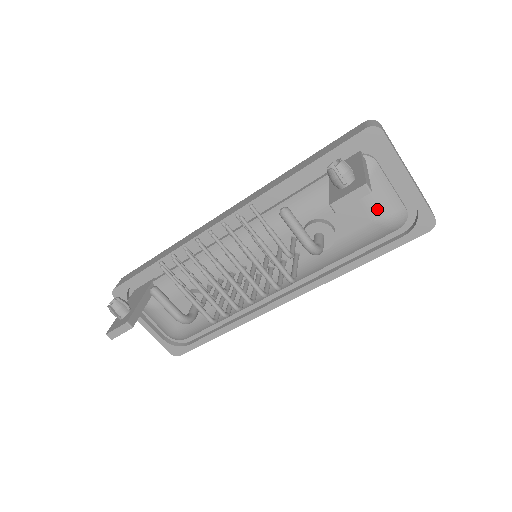
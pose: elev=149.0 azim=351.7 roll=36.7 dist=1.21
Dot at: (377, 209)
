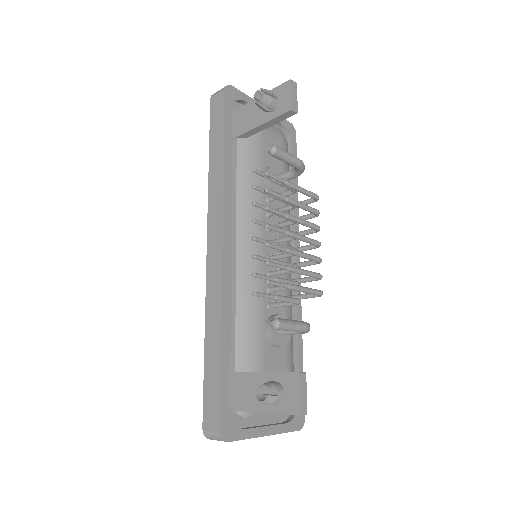
Dot at: (276, 135)
